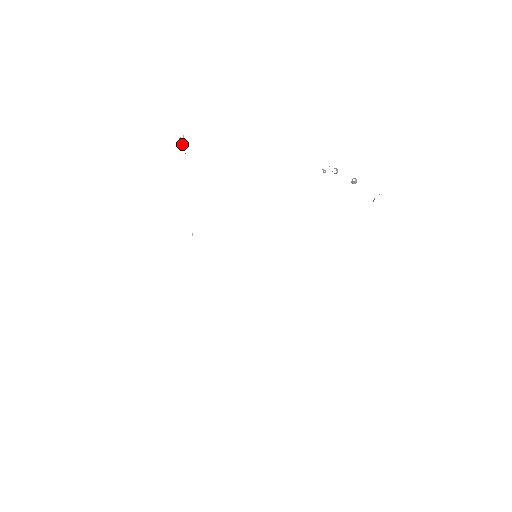
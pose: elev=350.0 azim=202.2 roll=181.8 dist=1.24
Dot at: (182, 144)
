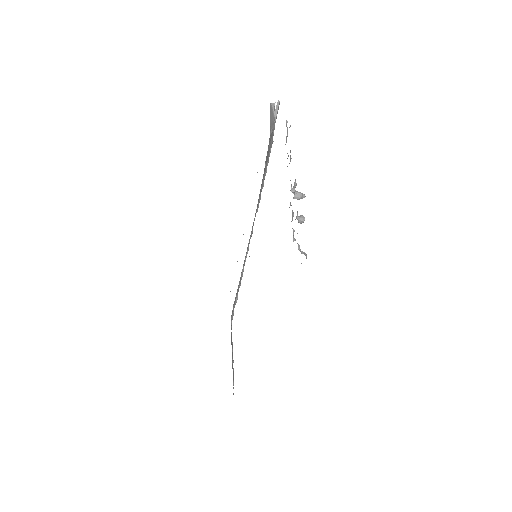
Dot at: (275, 110)
